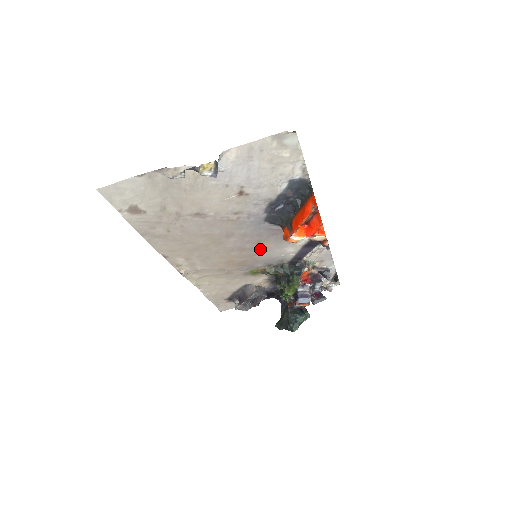
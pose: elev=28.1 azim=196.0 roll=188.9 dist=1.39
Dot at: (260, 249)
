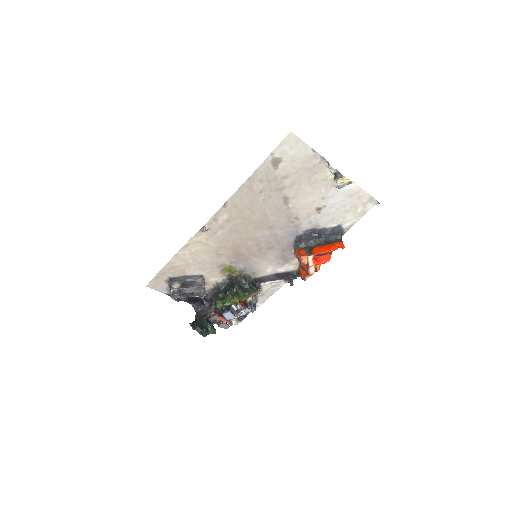
Dot at: (262, 253)
